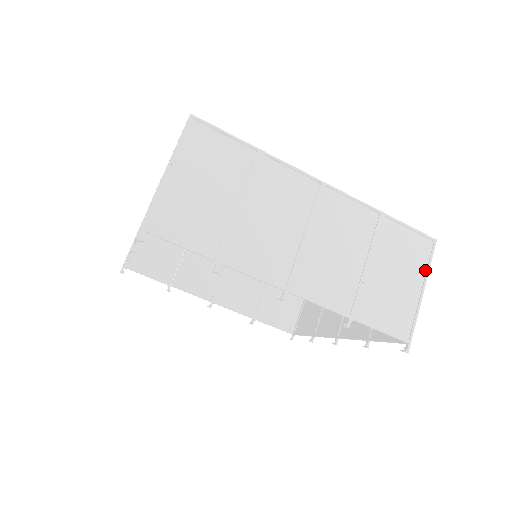
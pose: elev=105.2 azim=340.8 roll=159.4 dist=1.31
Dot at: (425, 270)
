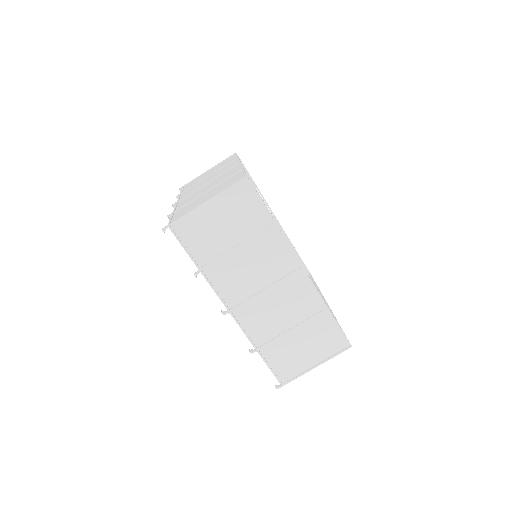
Dot at: (328, 357)
